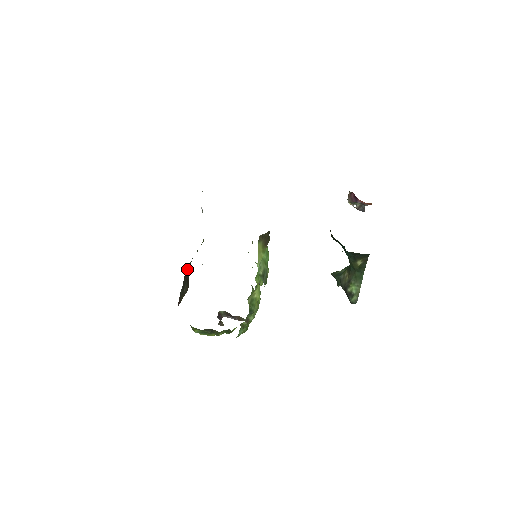
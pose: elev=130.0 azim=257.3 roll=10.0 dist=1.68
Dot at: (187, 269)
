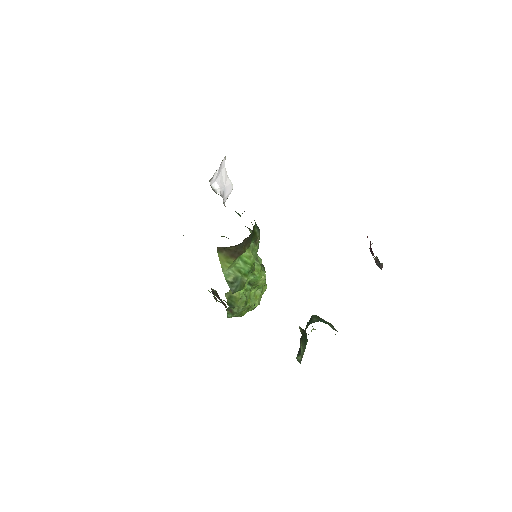
Dot at: occluded
